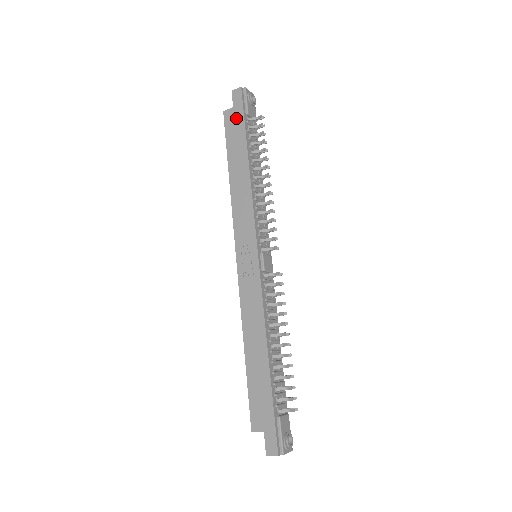
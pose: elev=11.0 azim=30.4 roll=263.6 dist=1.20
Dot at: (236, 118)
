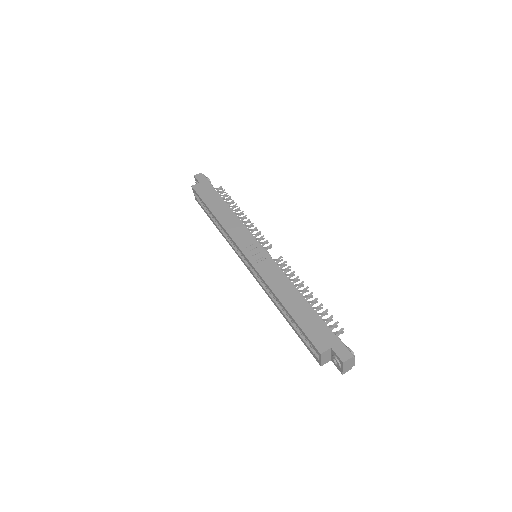
Dot at: (205, 187)
